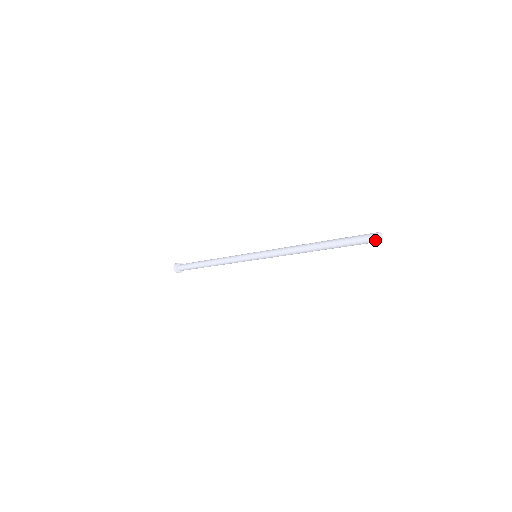
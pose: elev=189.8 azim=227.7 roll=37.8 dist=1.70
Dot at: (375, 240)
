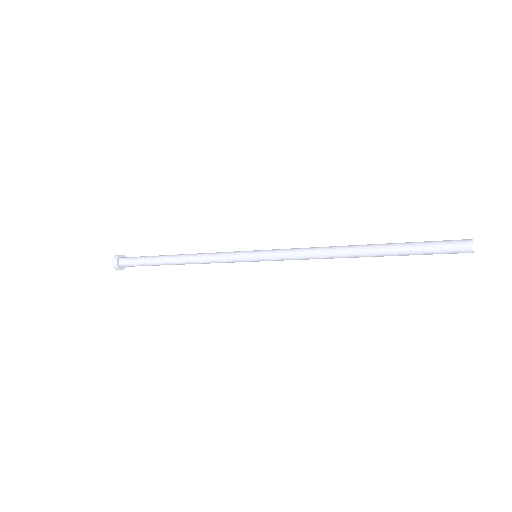
Dot at: (466, 248)
